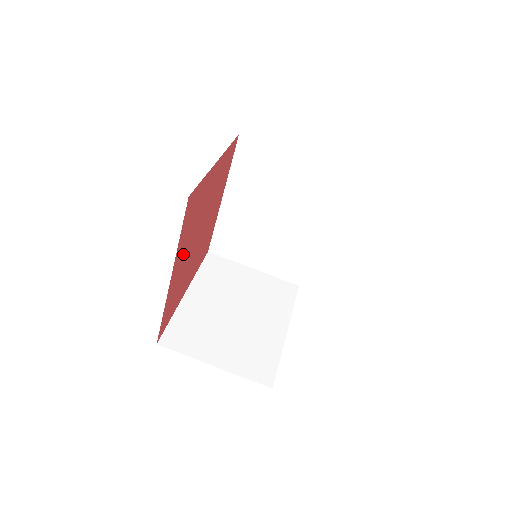
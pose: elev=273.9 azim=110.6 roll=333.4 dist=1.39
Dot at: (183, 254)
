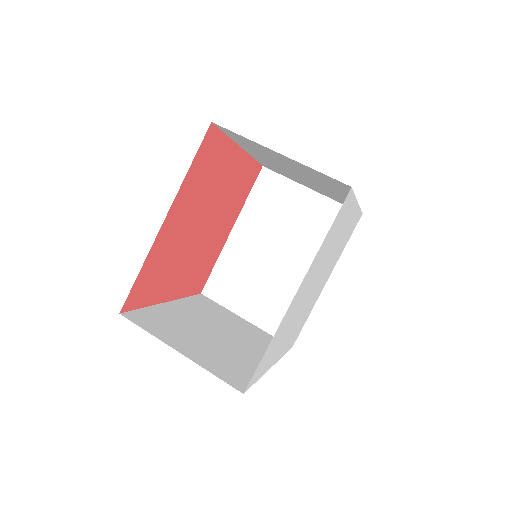
Dot at: (184, 212)
